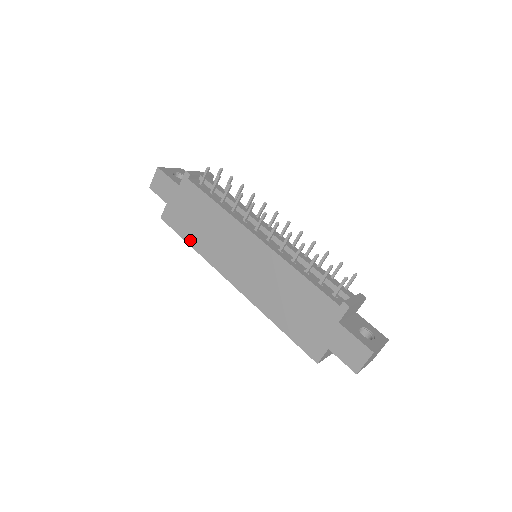
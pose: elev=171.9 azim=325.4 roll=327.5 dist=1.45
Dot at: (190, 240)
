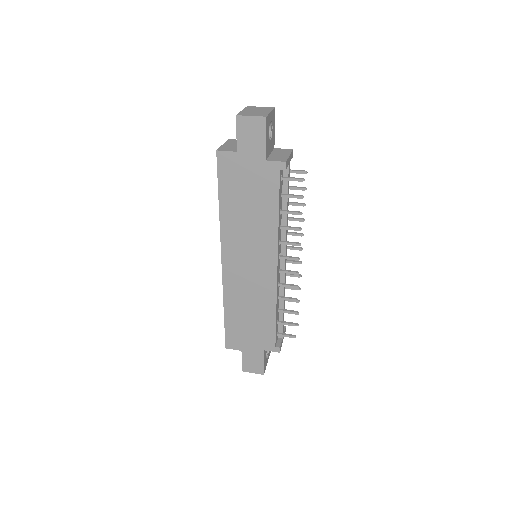
Dot at: (224, 201)
